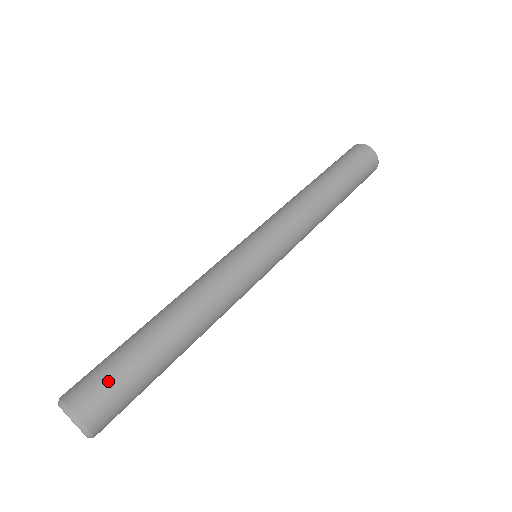
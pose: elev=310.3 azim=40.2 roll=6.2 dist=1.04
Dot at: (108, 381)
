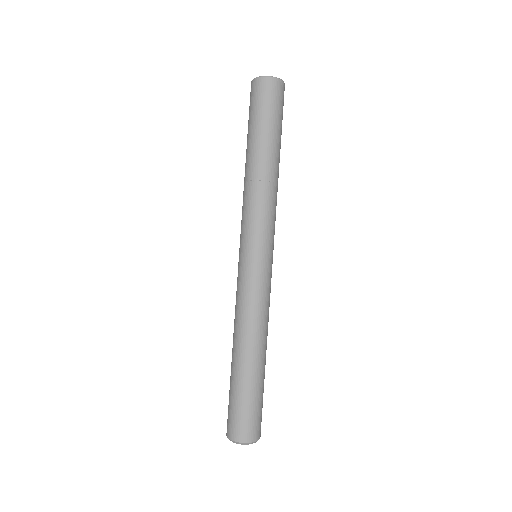
Dot at: (256, 414)
